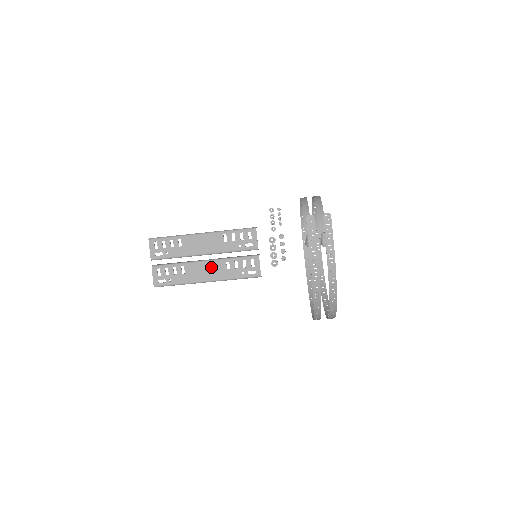
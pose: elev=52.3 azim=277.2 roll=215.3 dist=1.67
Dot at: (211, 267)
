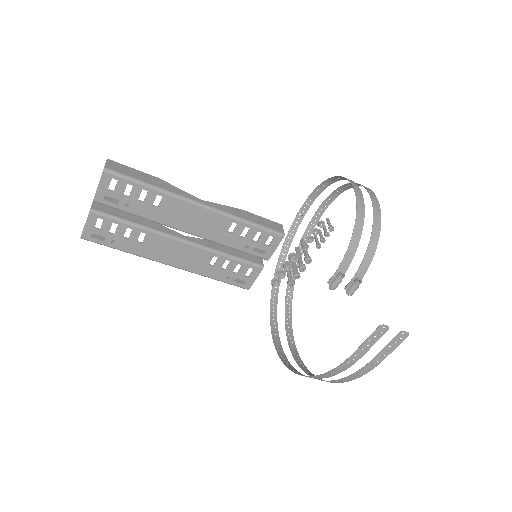
Dot at: (188, 252)
